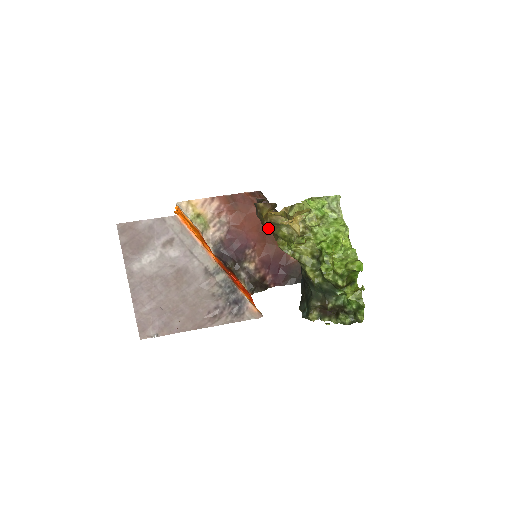
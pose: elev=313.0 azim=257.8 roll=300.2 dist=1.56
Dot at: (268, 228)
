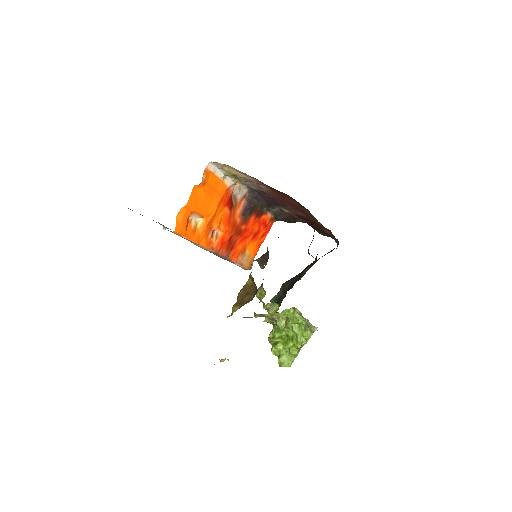
Dot at: occluded
